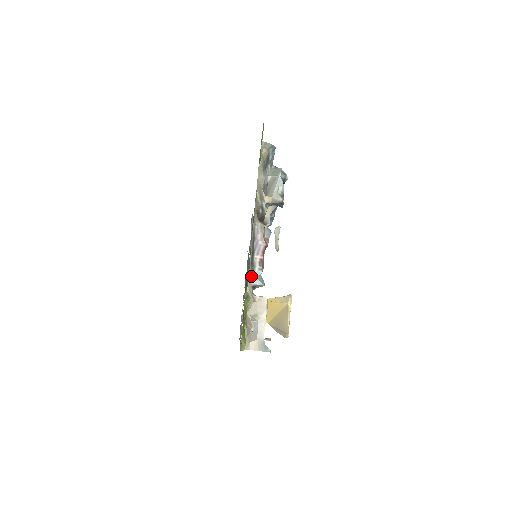
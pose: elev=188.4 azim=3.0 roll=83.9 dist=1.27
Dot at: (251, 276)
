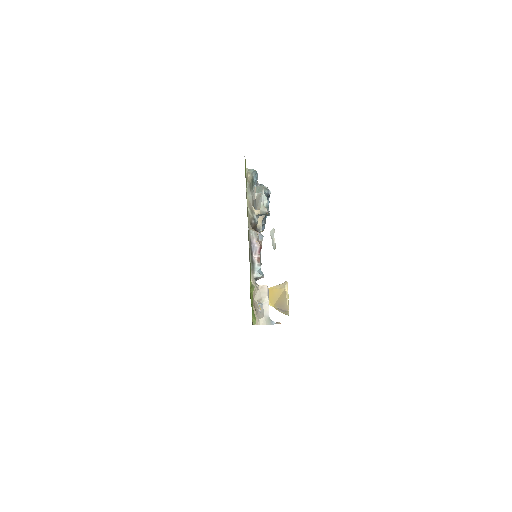
Dot at: (253, 271)
